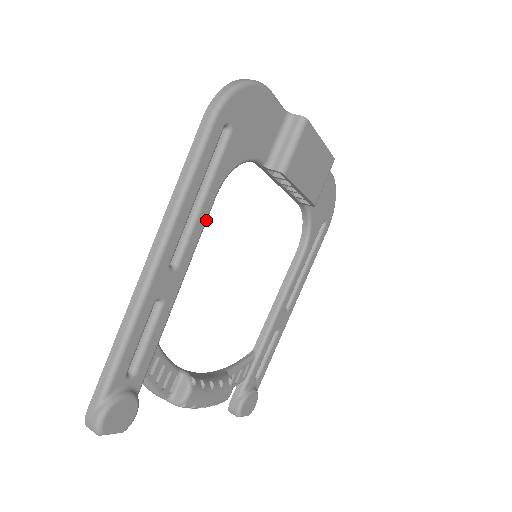
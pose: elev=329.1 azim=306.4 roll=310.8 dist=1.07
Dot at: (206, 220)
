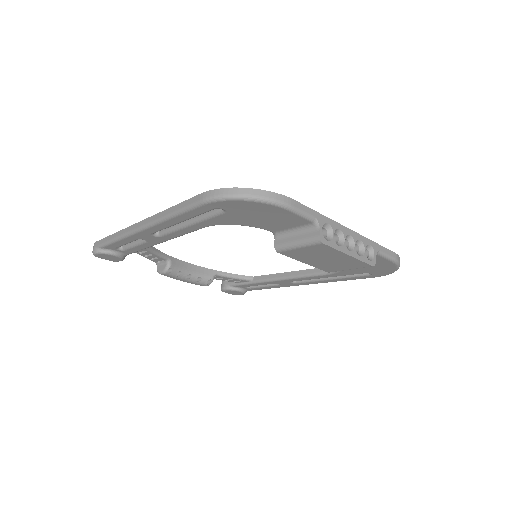
Dot at: occluded
